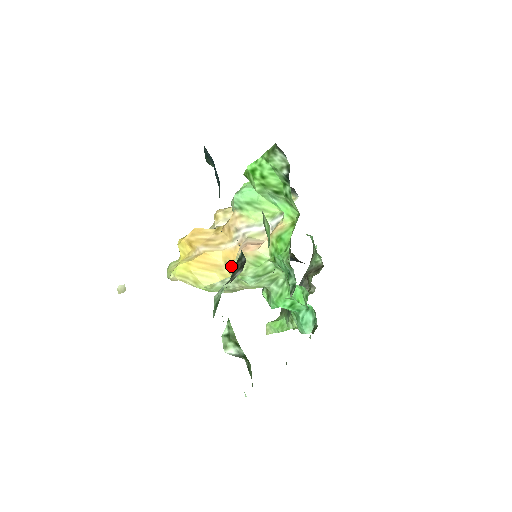
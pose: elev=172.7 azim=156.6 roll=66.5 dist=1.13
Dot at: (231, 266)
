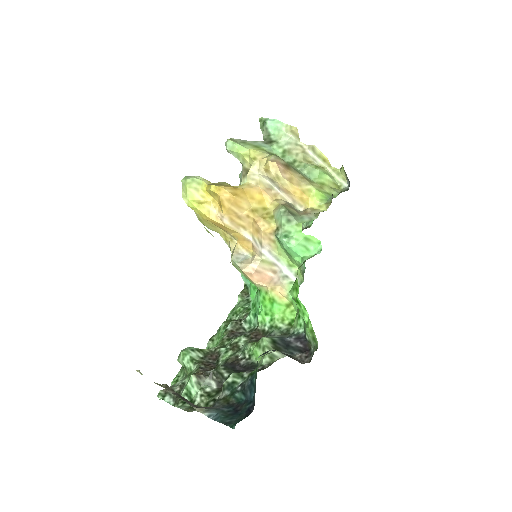
Dot at: (235, 239)
